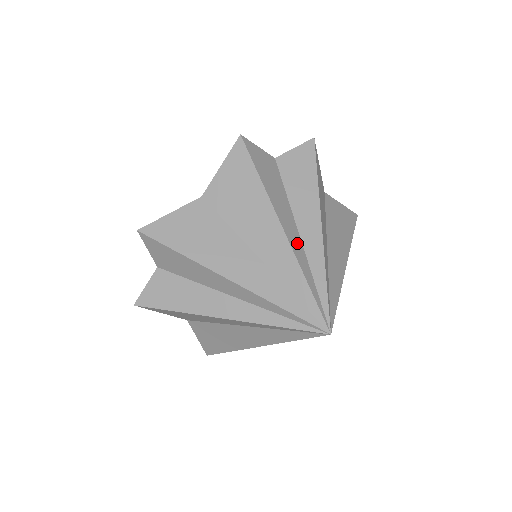
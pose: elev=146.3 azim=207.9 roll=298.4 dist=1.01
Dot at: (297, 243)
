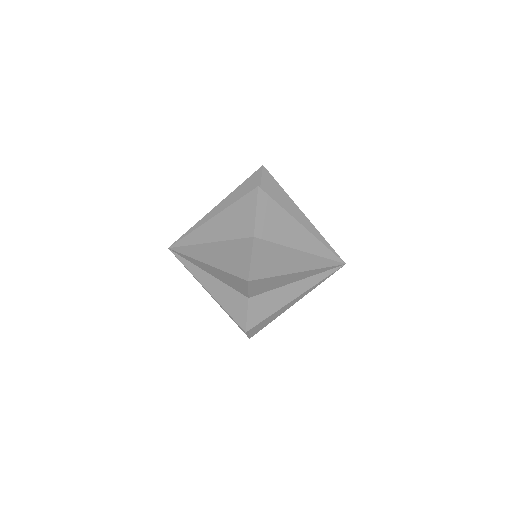
Dot at: occluded
